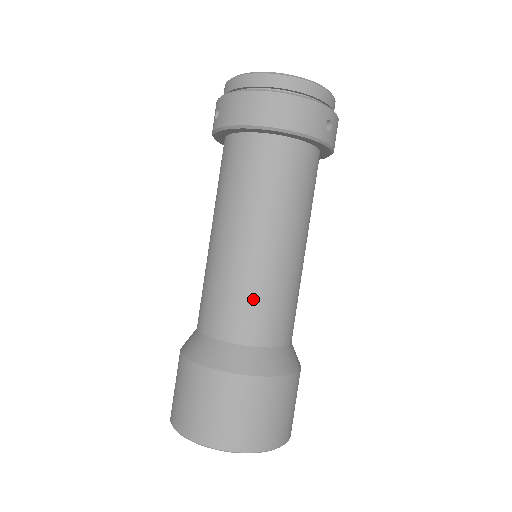
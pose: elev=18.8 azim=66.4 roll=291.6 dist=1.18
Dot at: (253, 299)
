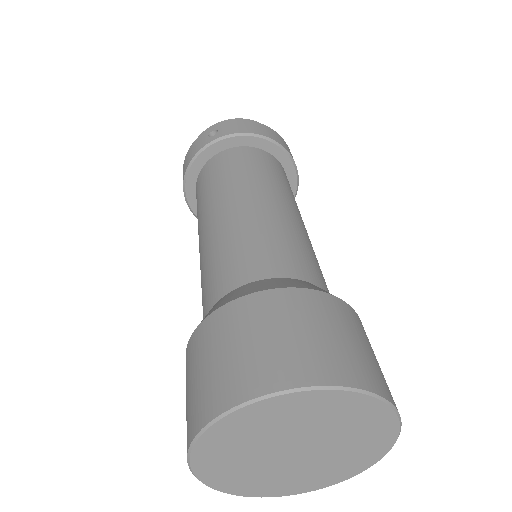
Dot at: (308, 250)
